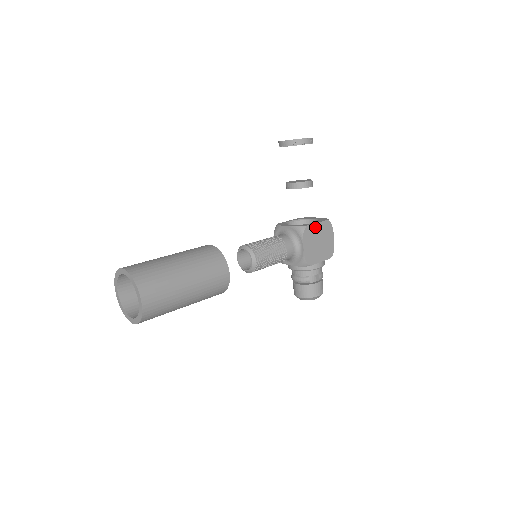
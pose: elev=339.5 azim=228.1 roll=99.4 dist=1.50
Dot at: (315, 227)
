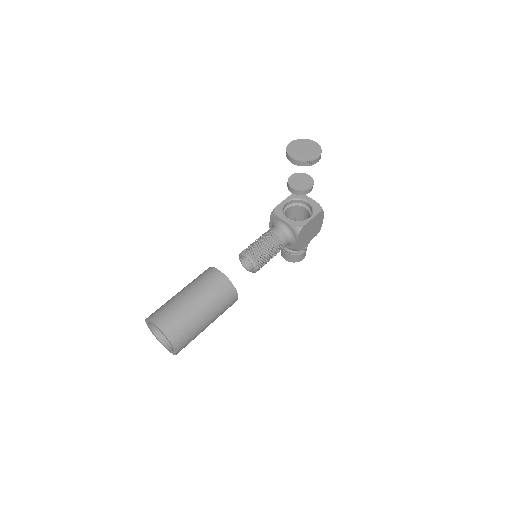
Dot at: (309, 223)
